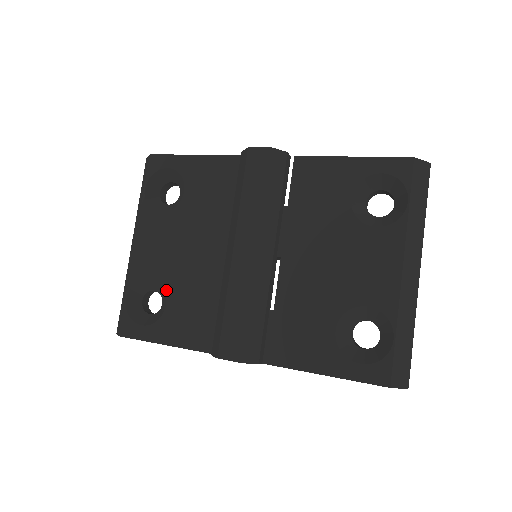
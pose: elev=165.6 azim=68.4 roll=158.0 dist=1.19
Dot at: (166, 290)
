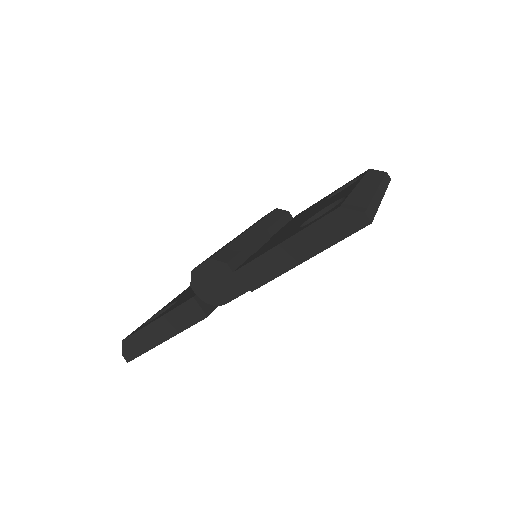
Dot at: (178, 300)
